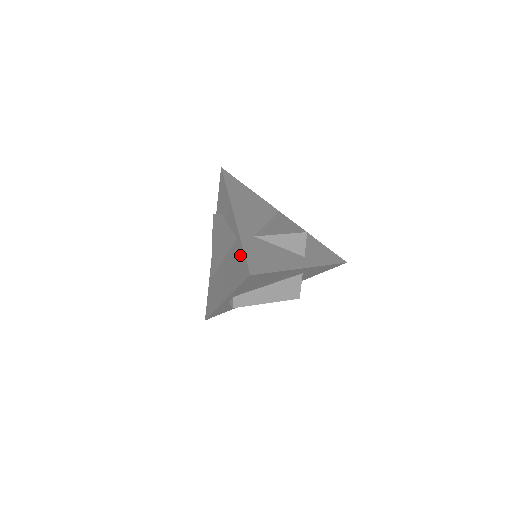
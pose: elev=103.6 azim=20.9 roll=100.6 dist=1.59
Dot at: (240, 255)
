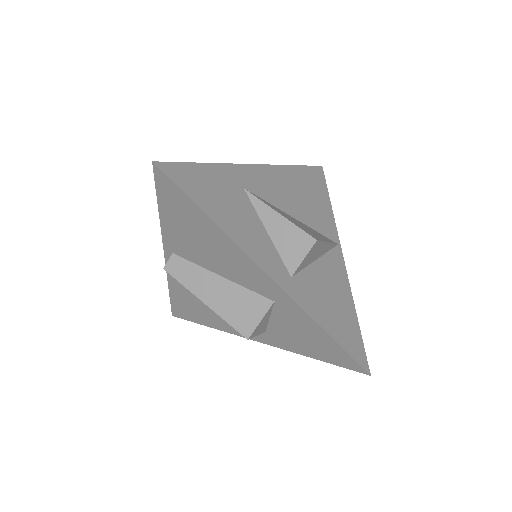
Dot at: occluded
